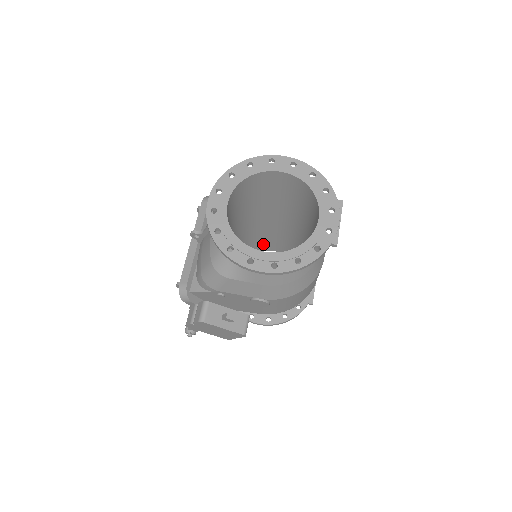
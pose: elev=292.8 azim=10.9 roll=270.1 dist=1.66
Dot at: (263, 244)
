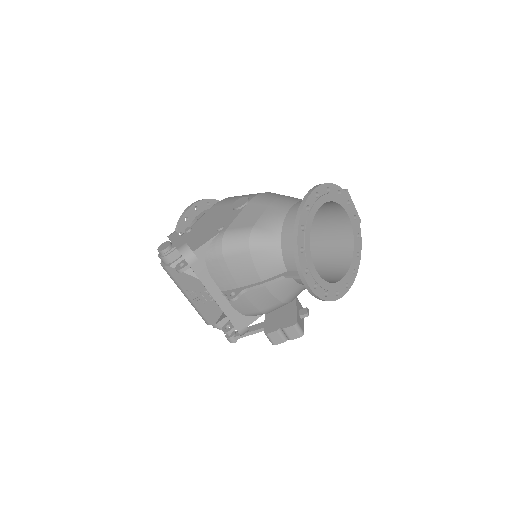
Dot at: occluded
